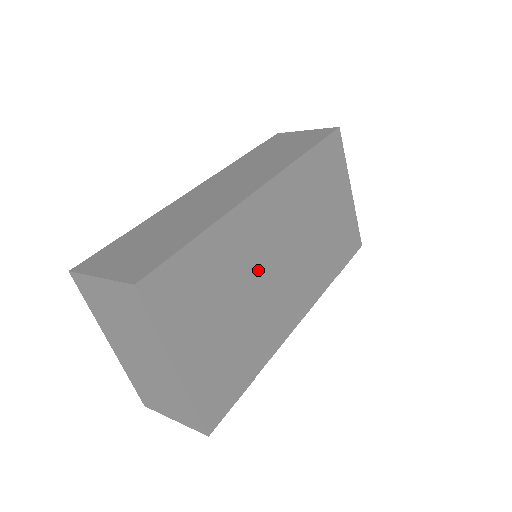
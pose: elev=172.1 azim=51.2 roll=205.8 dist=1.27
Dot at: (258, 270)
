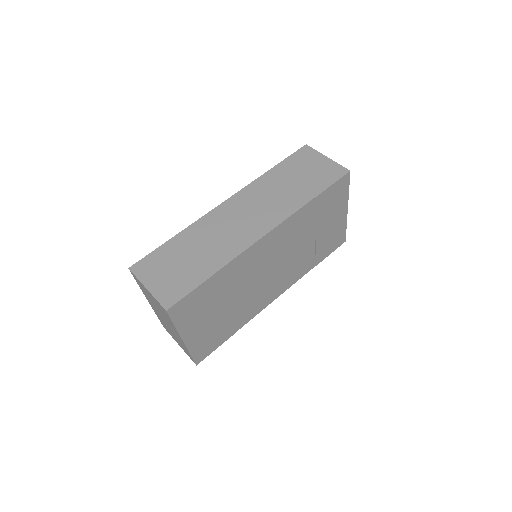
Dot at: (250, 281)
